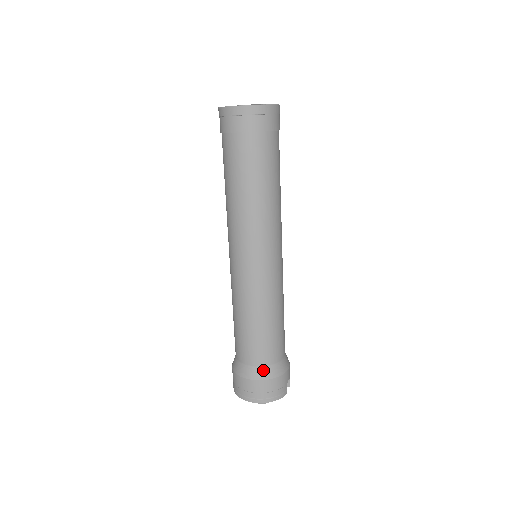
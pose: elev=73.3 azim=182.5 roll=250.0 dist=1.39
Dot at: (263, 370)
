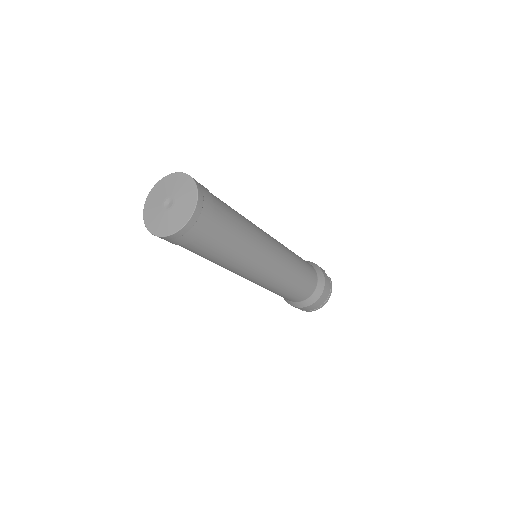
Dot at: (317, 291)
